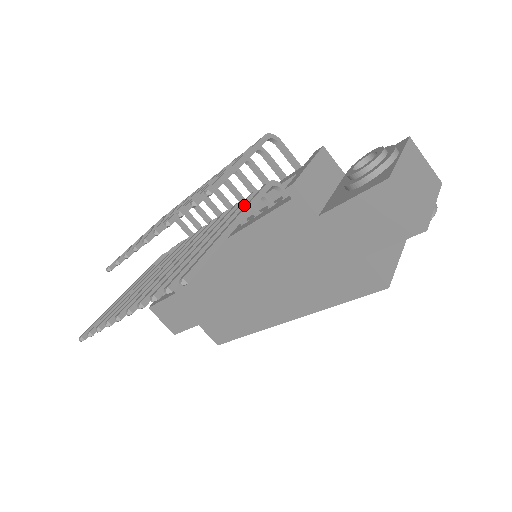
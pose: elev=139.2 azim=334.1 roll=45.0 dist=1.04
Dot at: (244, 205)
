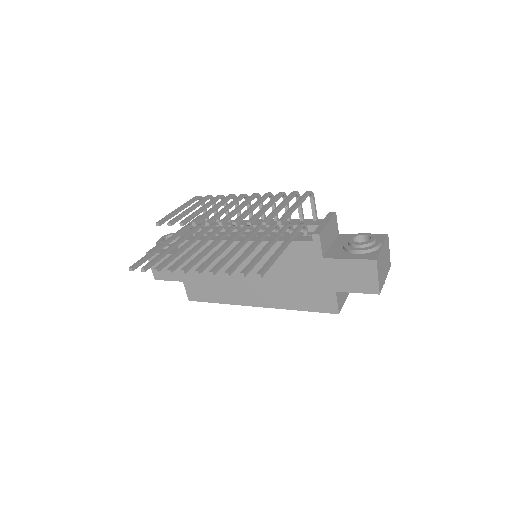
Dot at: (283, 232)
